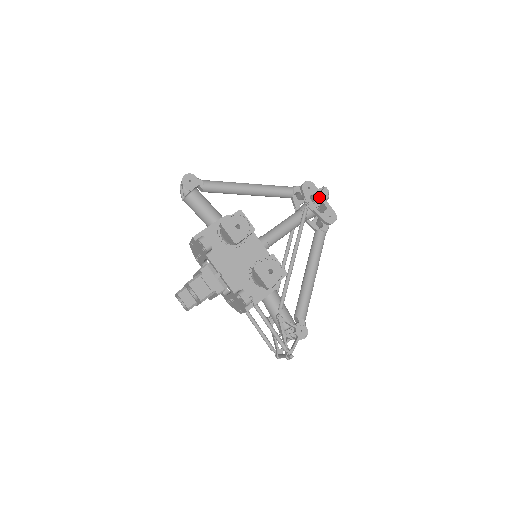
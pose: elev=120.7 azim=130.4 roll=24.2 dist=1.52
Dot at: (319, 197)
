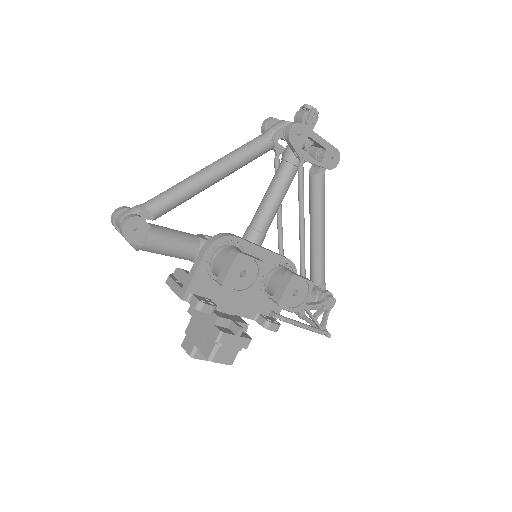
Dot at: (314, 140)
